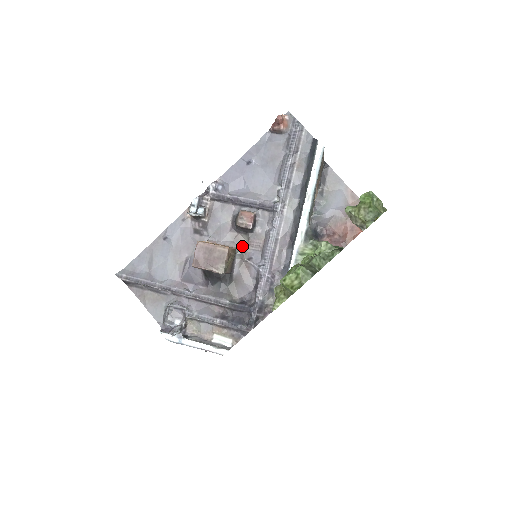
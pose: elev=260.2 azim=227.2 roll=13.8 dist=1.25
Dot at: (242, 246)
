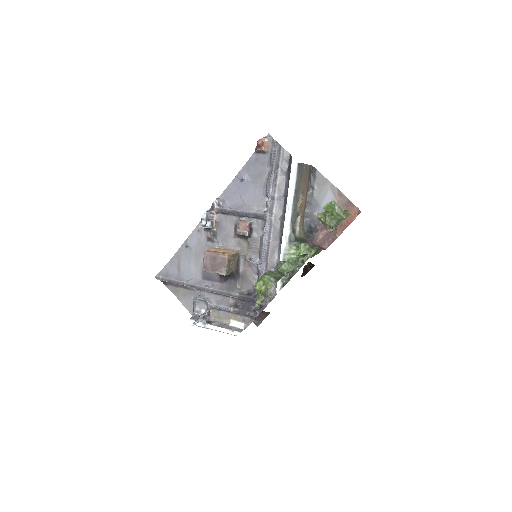
Dot at: (244, 249)
